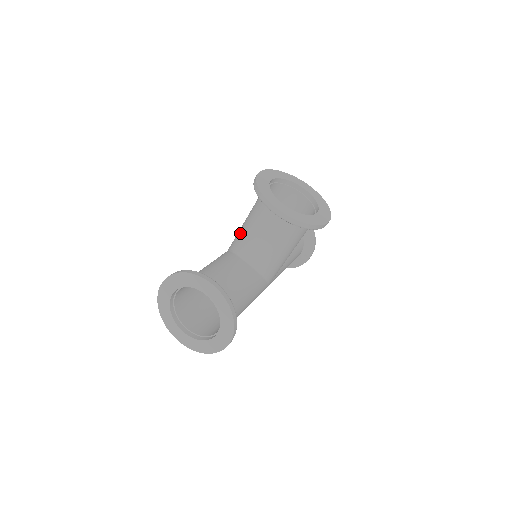
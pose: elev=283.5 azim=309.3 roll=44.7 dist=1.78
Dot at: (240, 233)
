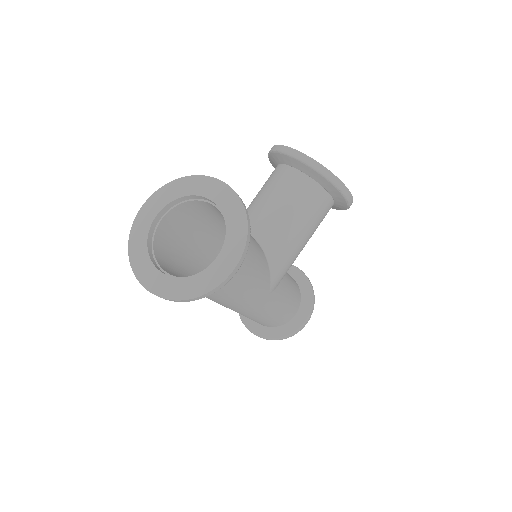
Dot at: occluded
